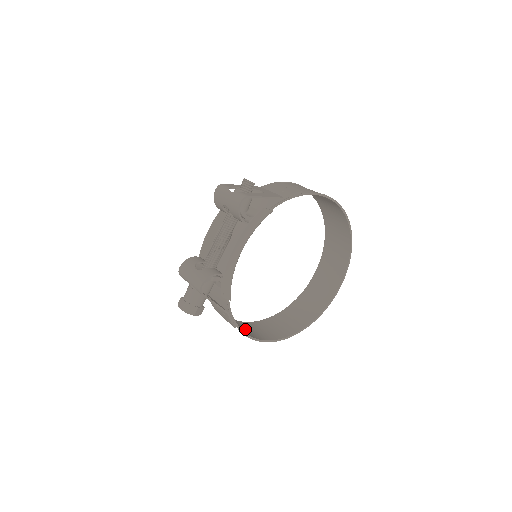
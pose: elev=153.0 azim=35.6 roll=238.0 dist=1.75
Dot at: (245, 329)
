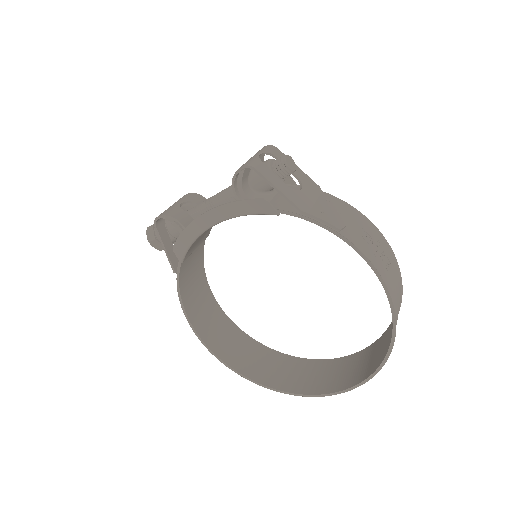
Dot at: (206, 315)
